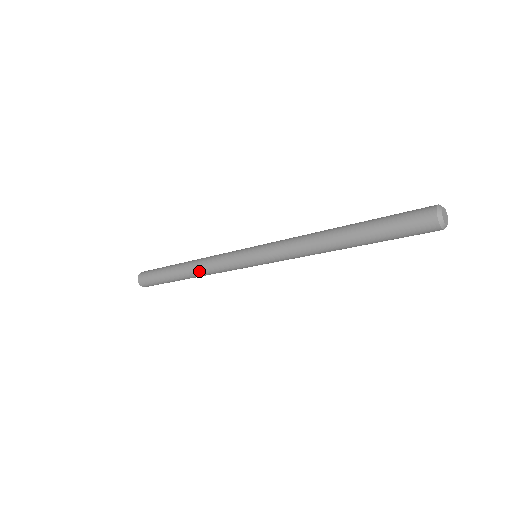
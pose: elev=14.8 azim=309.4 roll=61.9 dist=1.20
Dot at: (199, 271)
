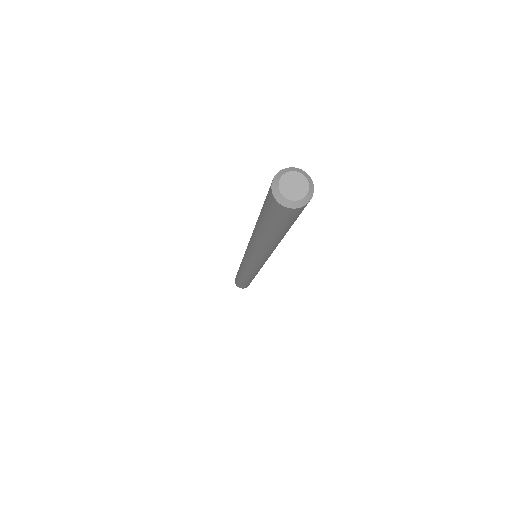
Dot at: occluded
